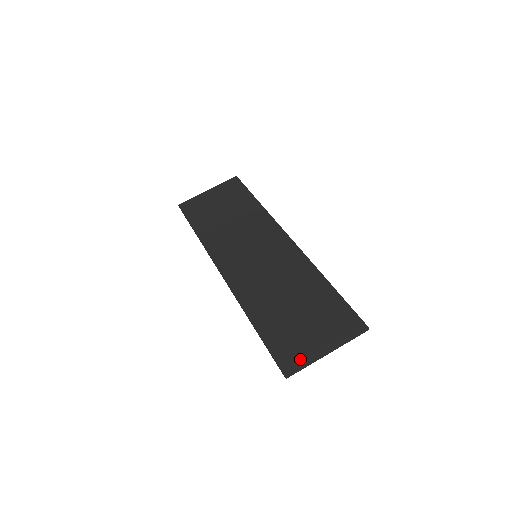
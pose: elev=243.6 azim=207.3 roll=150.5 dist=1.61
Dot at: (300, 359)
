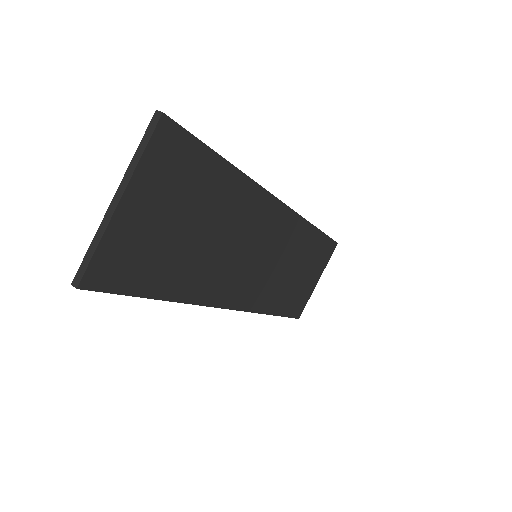
Dot at: (101, 249)
